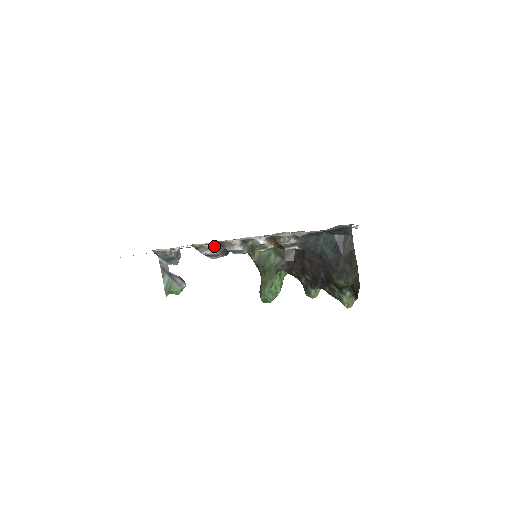
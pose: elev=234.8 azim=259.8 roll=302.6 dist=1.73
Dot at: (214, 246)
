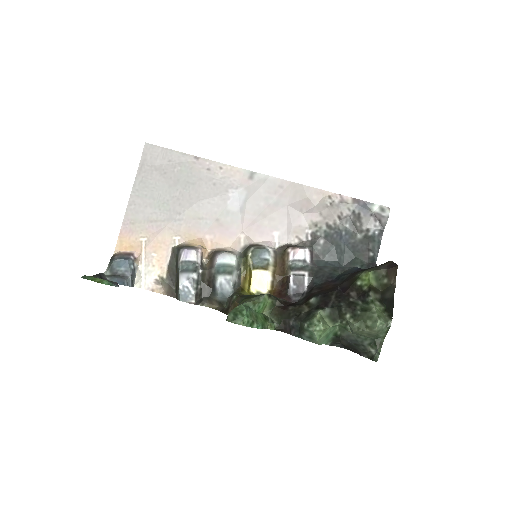
Dot at: (202, 255)
